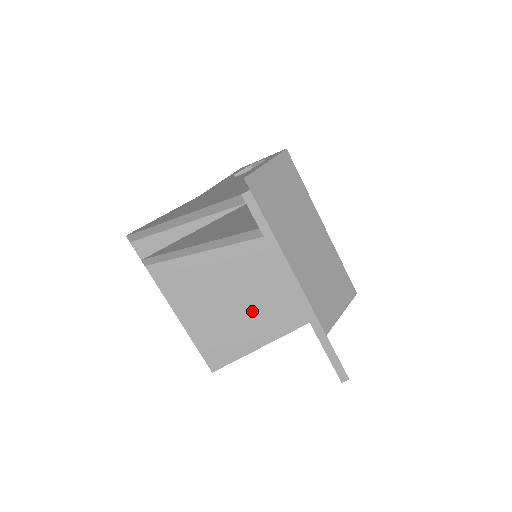
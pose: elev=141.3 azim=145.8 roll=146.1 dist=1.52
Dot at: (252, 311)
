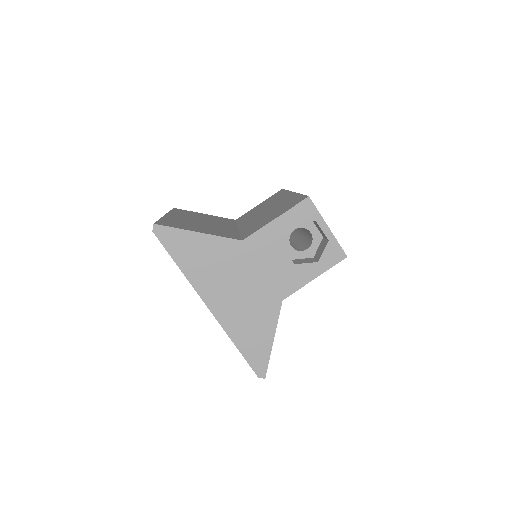
Dot at: occluded
